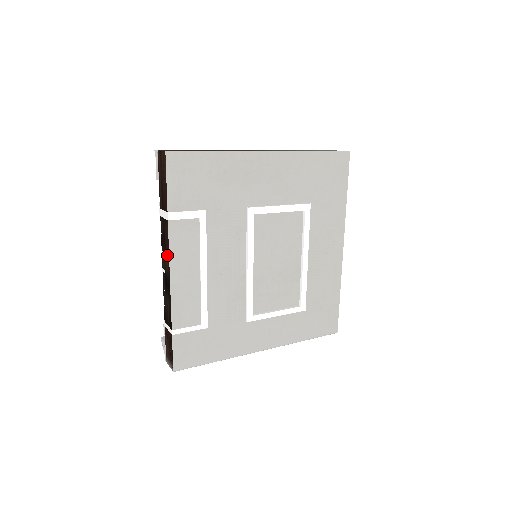
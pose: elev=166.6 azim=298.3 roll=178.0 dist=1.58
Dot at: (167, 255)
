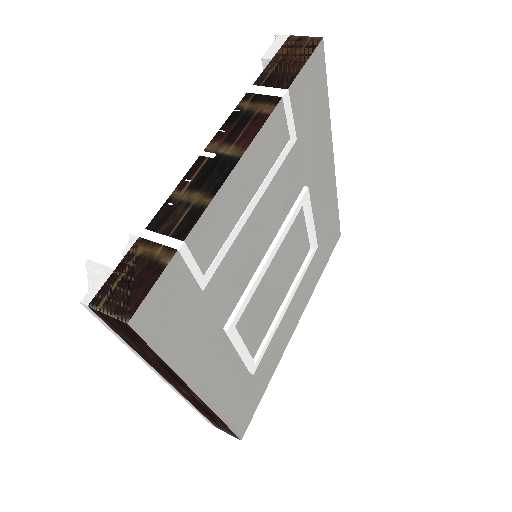
Dot at: (247, 134)
